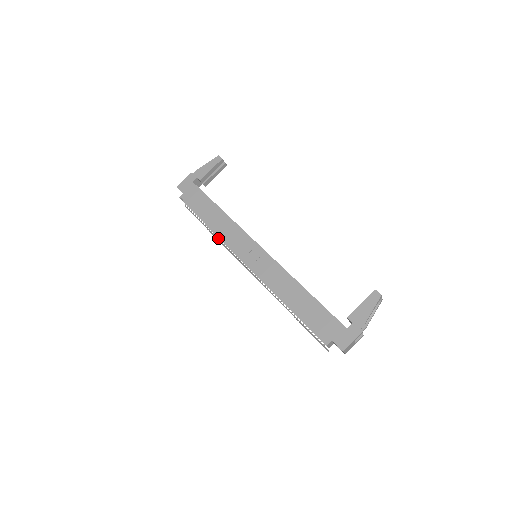
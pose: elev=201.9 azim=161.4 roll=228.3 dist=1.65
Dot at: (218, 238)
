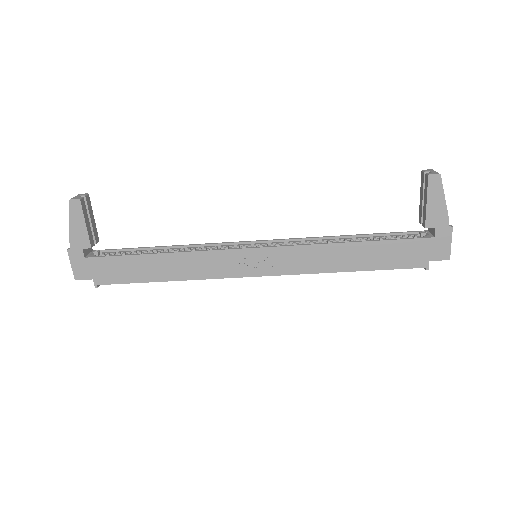
Dot at: occluded
